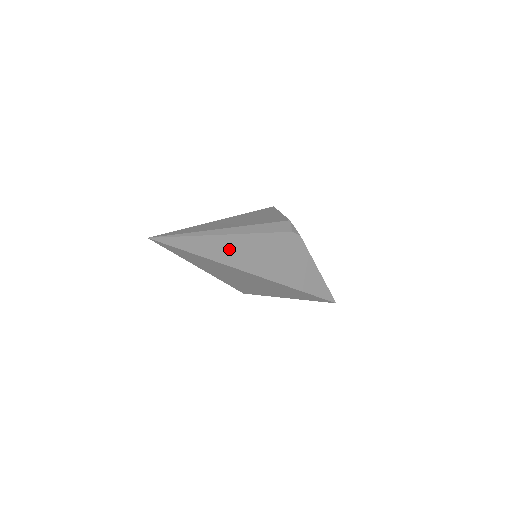
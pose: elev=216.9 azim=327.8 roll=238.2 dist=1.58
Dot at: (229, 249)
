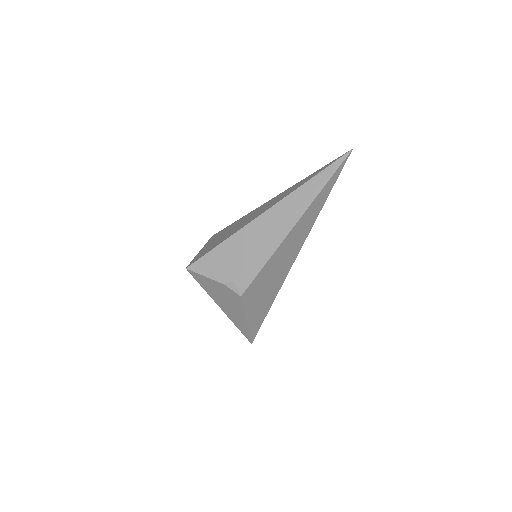
Dot at: occluded
